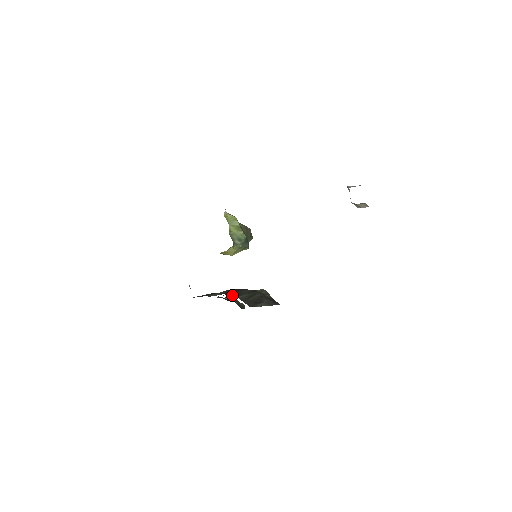
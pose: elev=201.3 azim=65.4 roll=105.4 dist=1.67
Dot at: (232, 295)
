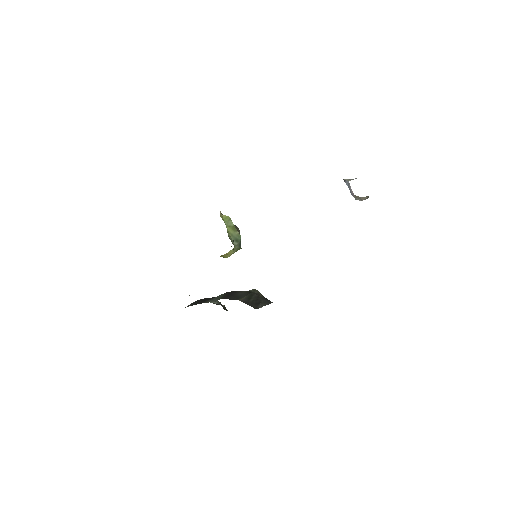
Dot at: (232, 299)
